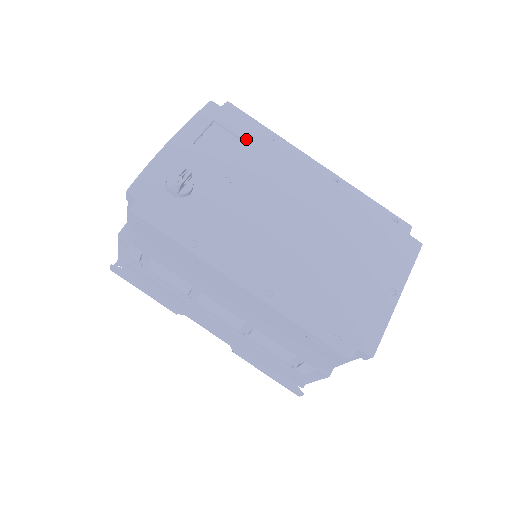
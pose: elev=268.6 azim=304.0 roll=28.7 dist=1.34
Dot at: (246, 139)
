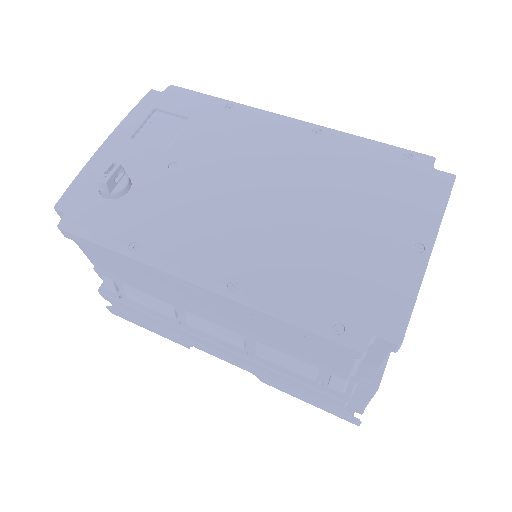
Dot at: (194, 116)
